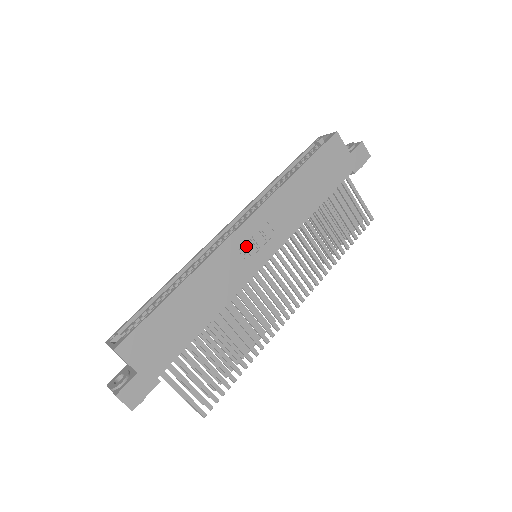
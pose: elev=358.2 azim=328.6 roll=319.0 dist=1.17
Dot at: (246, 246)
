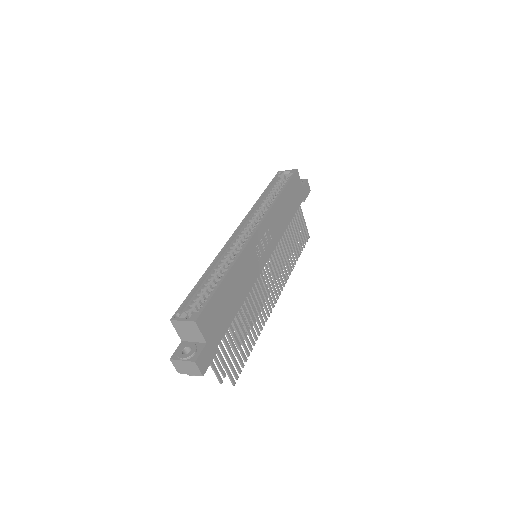
Dot at: (259, 246)
